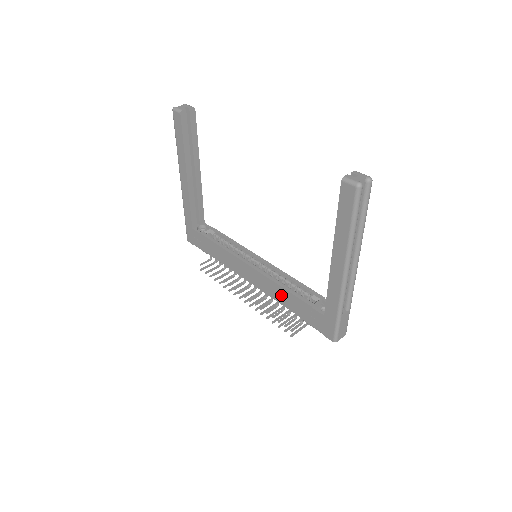
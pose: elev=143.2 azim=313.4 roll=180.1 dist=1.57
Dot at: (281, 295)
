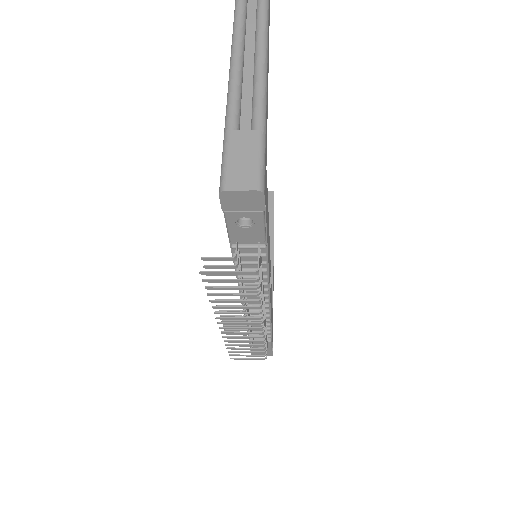
Dot at: occluded
